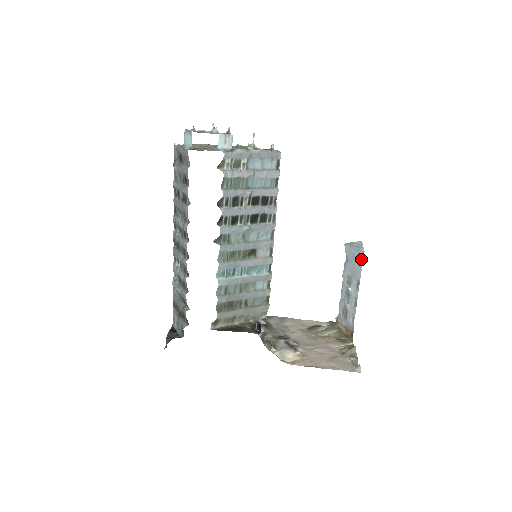
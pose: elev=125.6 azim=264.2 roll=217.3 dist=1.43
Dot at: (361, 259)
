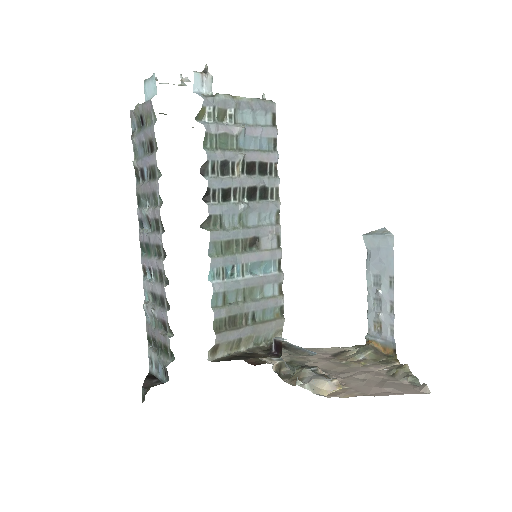
Dot at: (390, 247)
